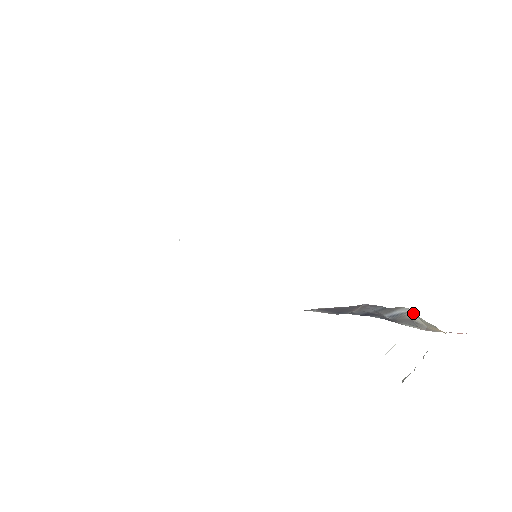
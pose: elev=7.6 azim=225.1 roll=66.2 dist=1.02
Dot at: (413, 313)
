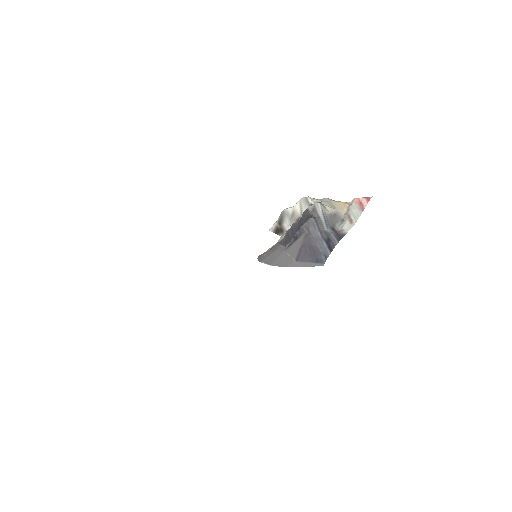
Dot at: (323, 206)
